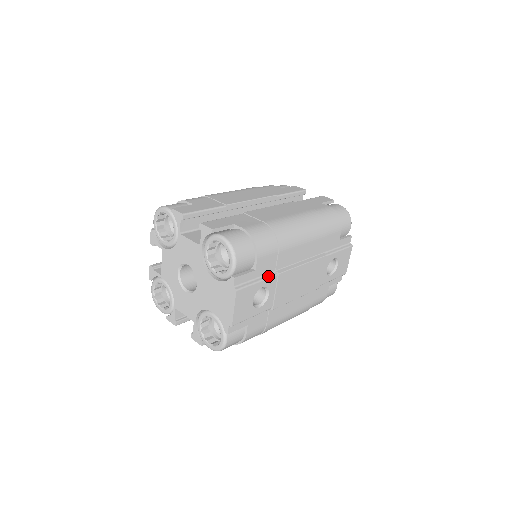
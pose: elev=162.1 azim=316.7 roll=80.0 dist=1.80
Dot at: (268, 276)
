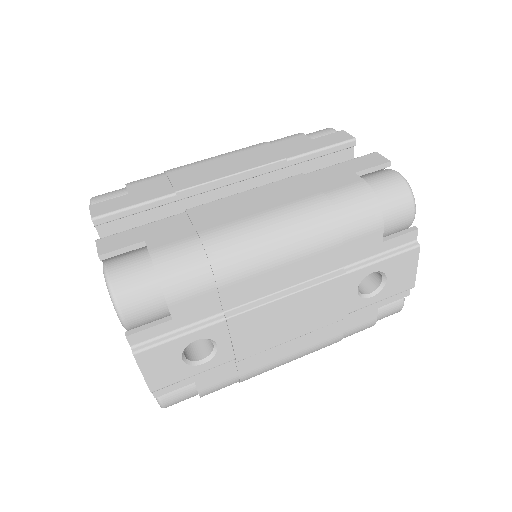
Dot at: (205, 323)
